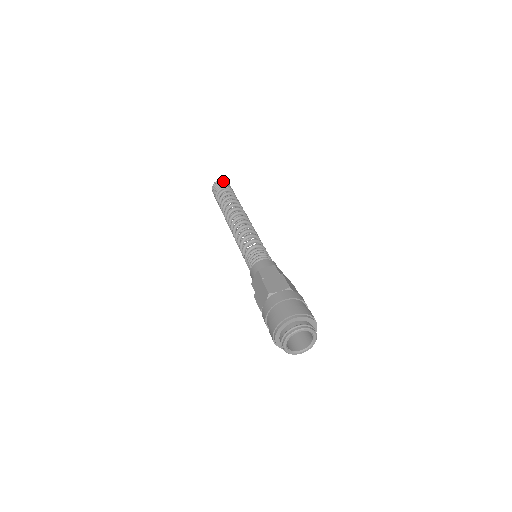
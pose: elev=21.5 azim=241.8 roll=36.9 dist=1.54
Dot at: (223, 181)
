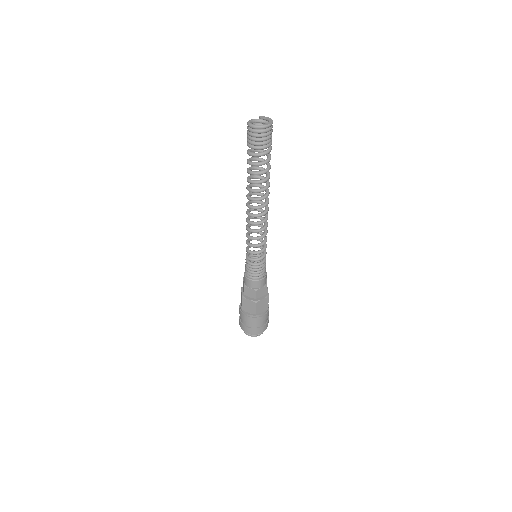
Dot at: (258, 133)
